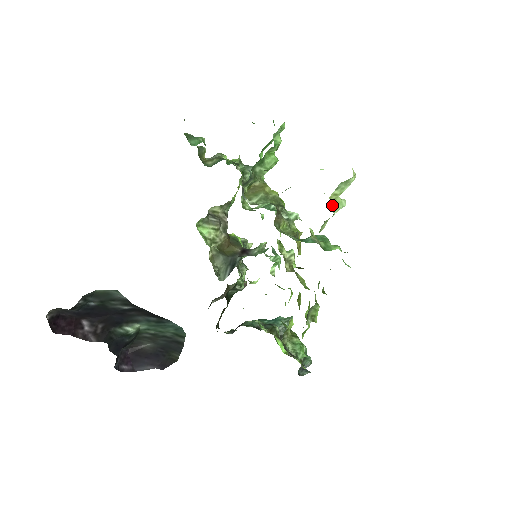
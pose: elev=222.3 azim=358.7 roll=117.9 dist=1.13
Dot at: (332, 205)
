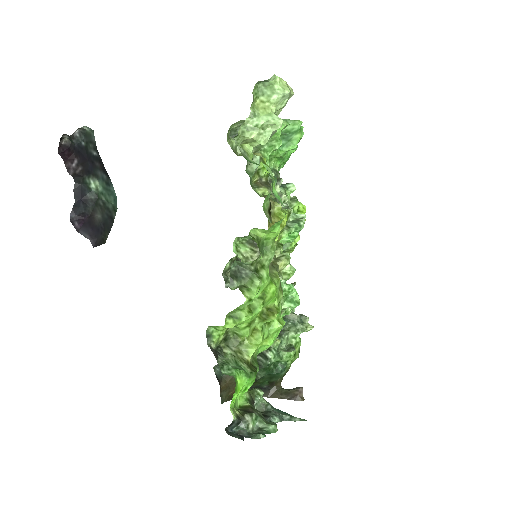
Dot at: (257, 109)
